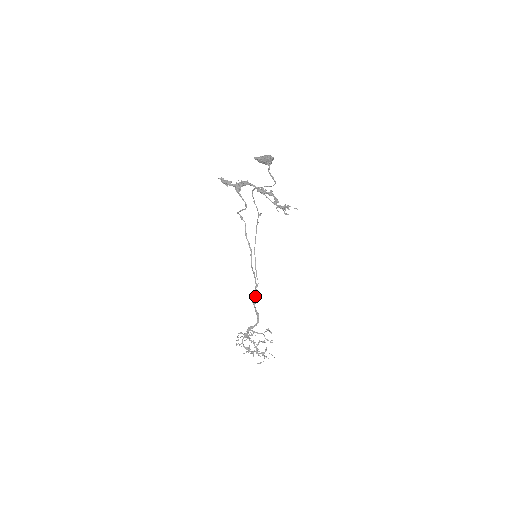
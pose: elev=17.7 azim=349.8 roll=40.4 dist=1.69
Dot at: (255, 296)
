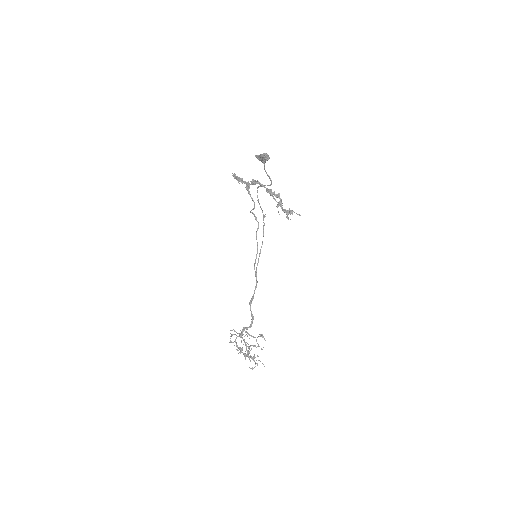
Dot at: (252, 297)
